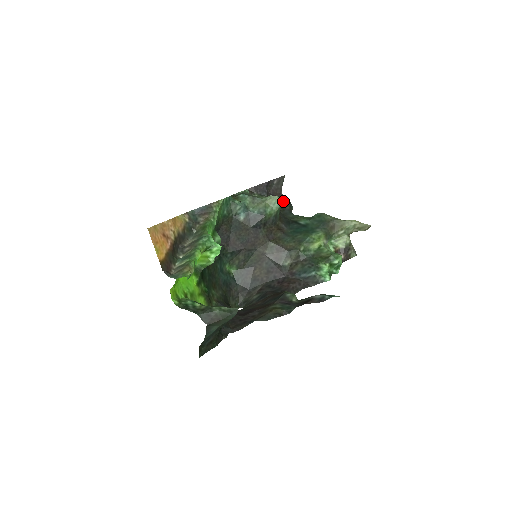
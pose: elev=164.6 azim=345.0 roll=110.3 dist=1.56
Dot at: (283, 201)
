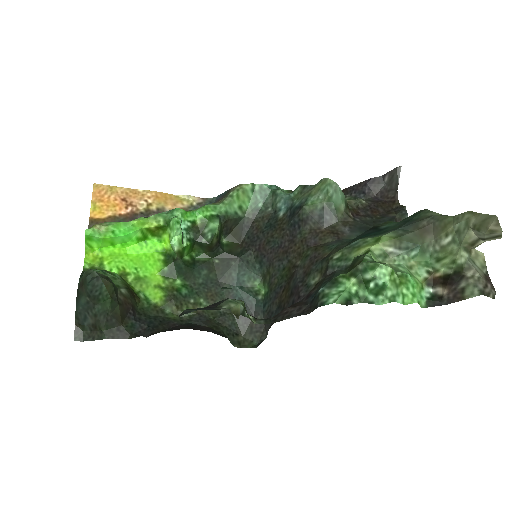
Dot at: (395, 208)
